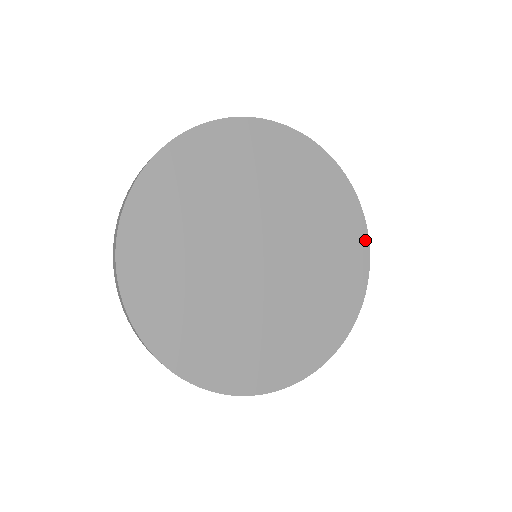
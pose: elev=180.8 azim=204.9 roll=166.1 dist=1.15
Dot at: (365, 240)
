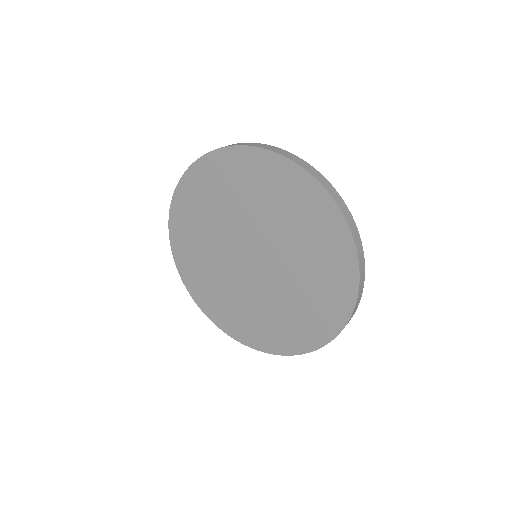
Dot at: (350, 245)
